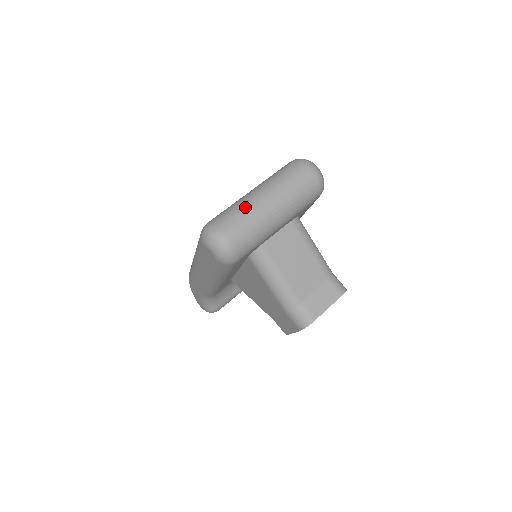
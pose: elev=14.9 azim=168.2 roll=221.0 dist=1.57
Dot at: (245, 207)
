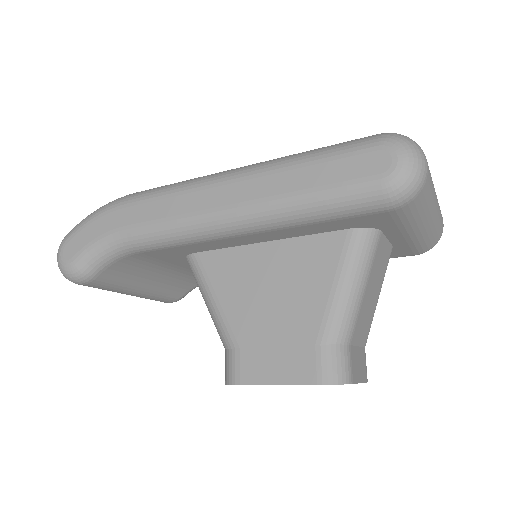
Dot at: occluded
